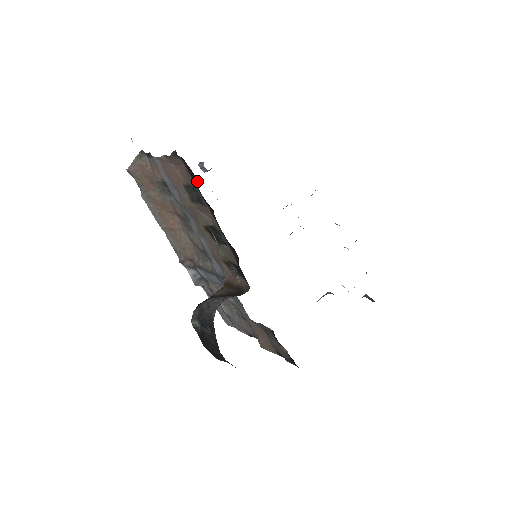
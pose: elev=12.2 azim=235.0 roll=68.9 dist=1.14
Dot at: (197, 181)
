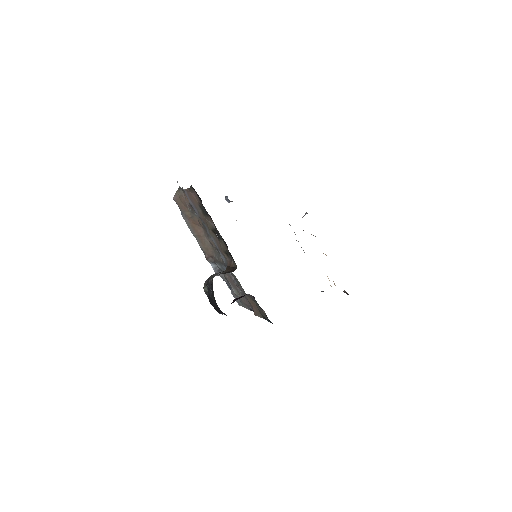
Dot at: occluded
